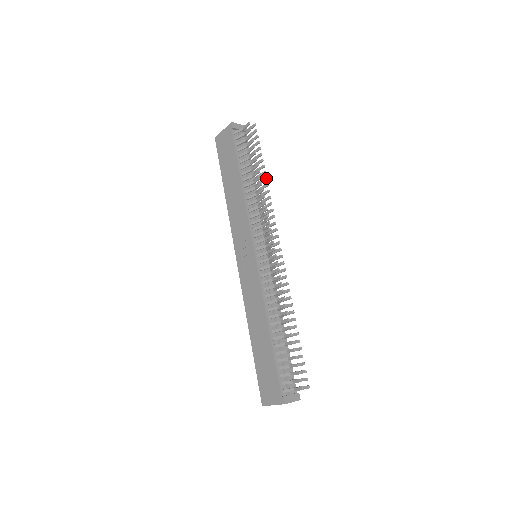
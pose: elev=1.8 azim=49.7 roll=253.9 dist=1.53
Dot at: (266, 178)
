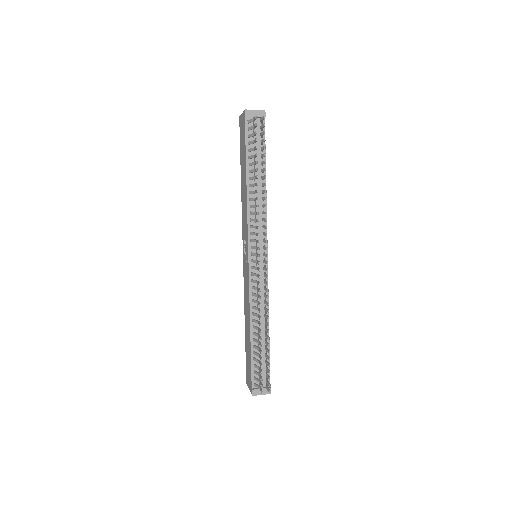
Dot at: (265, 184)
